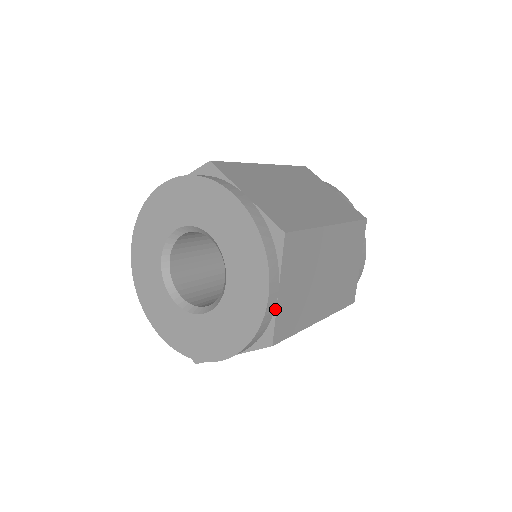
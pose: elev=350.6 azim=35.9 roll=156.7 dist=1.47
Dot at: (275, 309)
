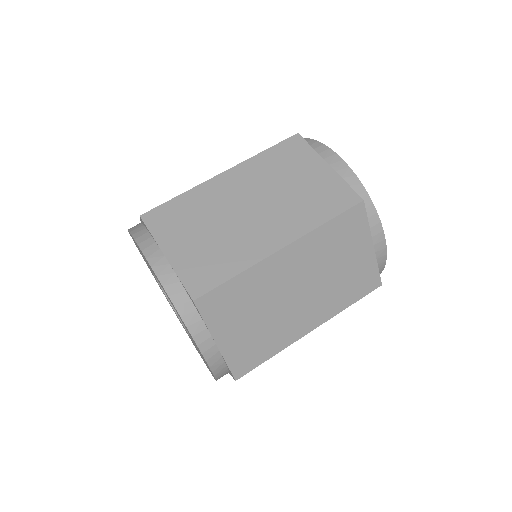
Dot at: occluded
